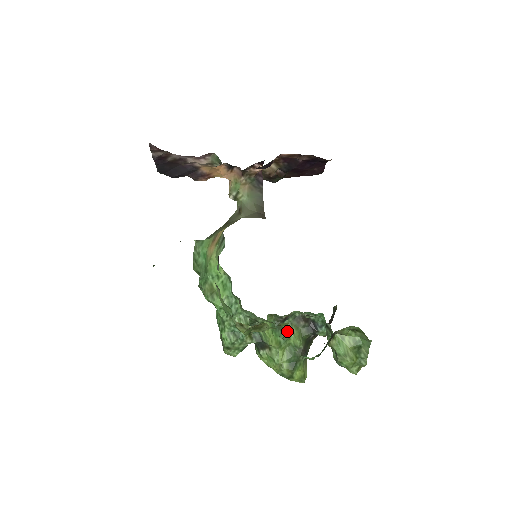
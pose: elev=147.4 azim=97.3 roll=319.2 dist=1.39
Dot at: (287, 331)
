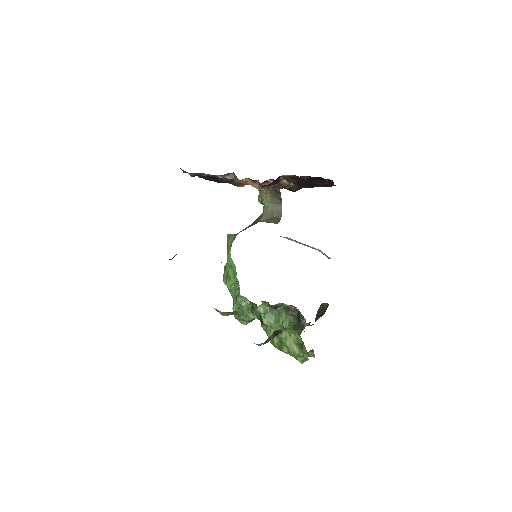
Dot at: (278, 316)
